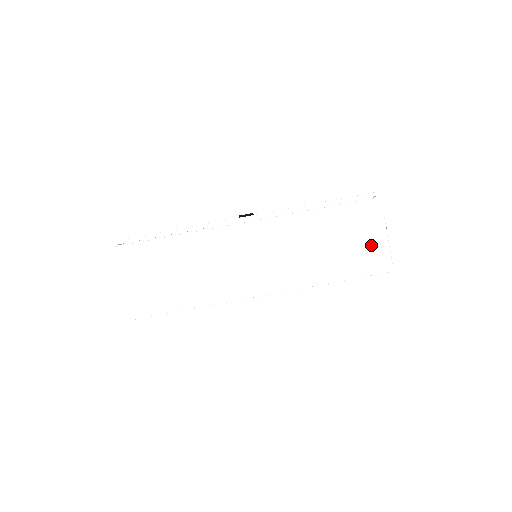
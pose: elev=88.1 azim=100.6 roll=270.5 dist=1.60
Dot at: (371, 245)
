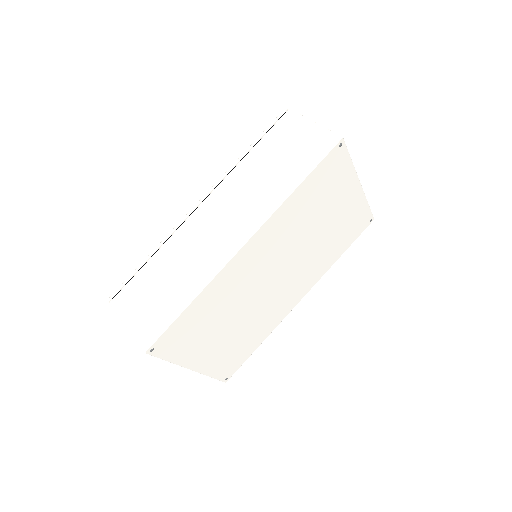
Dot at: (308, 138)
